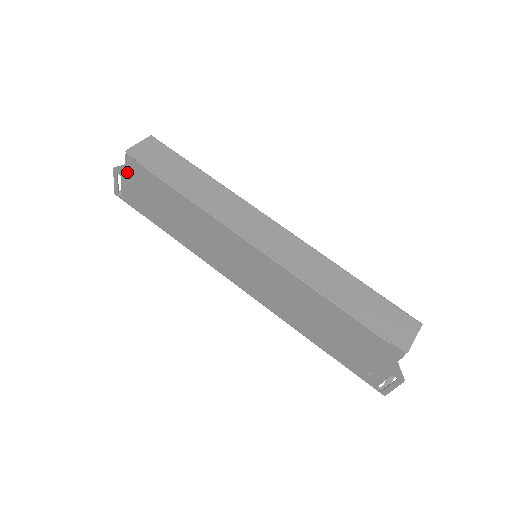
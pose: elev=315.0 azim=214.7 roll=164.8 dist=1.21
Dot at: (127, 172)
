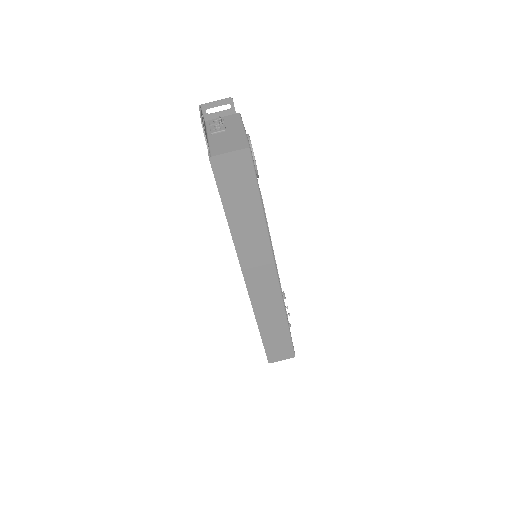
Dot at: occluded
